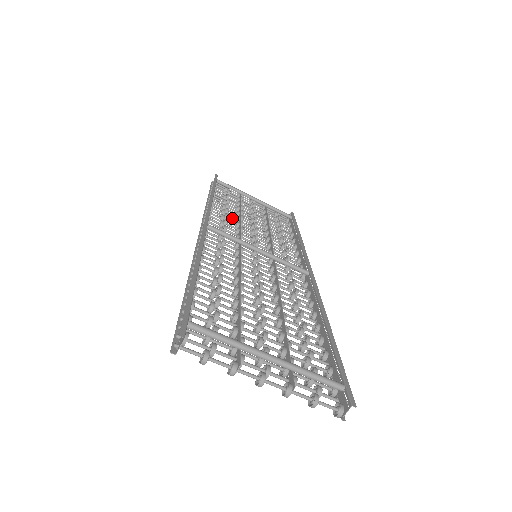
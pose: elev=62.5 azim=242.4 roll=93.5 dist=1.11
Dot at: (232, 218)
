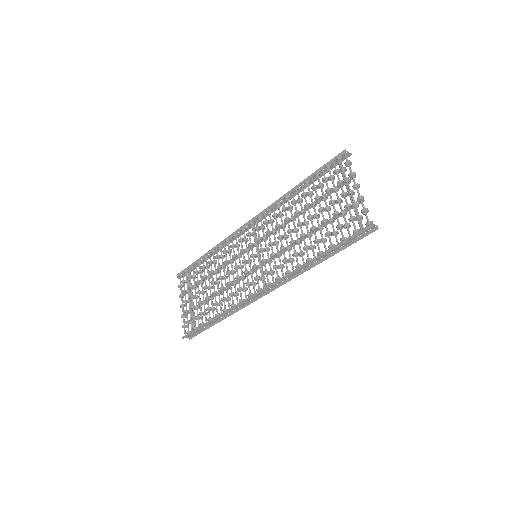
Dot at: (219, 263)
